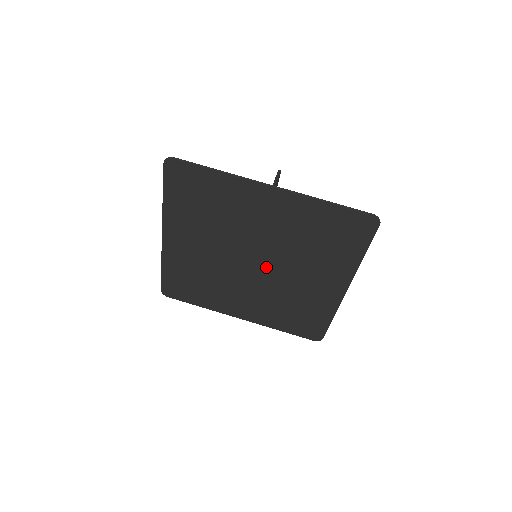
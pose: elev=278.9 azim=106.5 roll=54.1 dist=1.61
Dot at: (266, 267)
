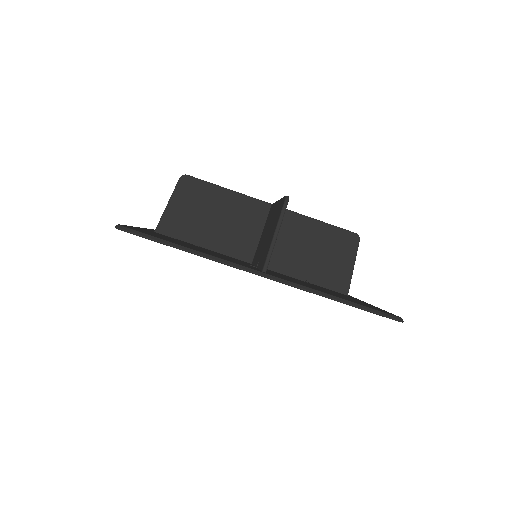
Dot at: occluded
